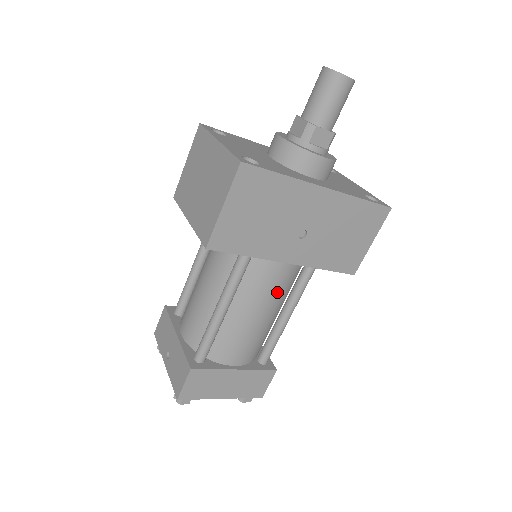
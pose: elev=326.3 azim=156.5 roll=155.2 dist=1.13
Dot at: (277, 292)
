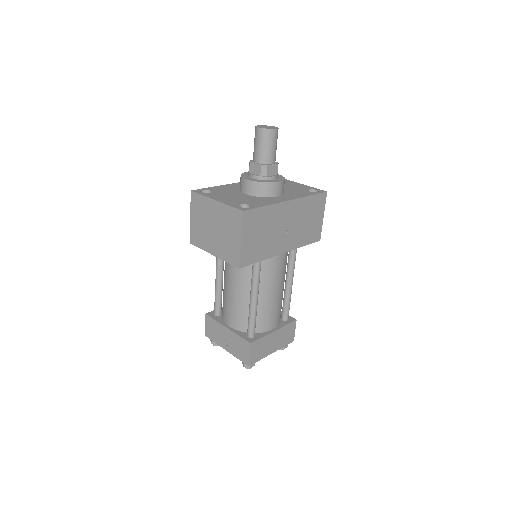
Dot at: (281, 273)
